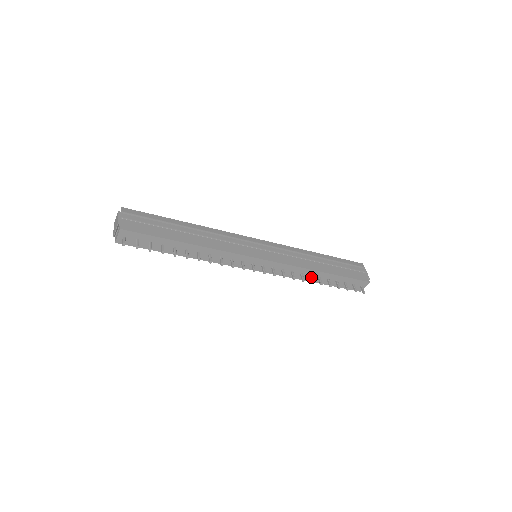
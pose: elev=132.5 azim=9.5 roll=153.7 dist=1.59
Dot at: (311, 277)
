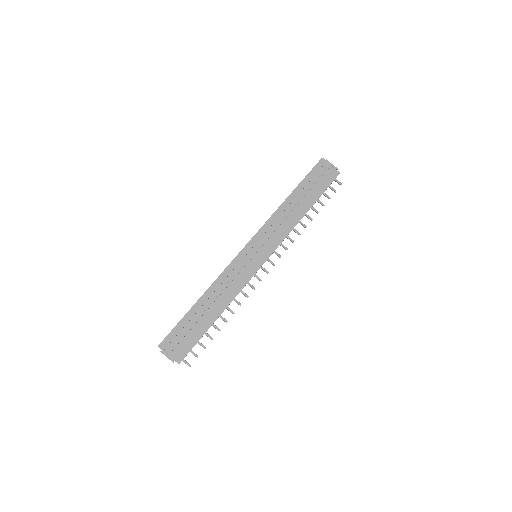
Dot at: (301, 224)
